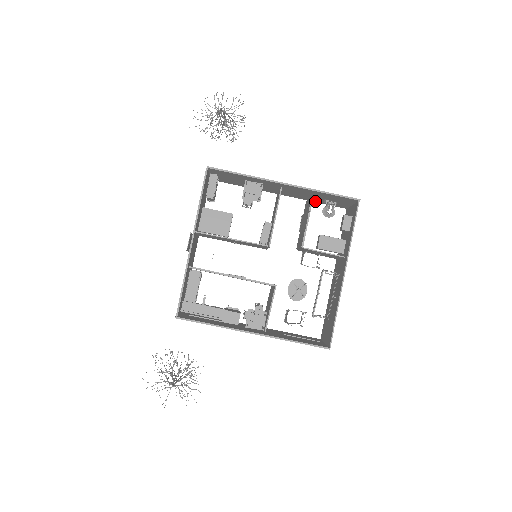
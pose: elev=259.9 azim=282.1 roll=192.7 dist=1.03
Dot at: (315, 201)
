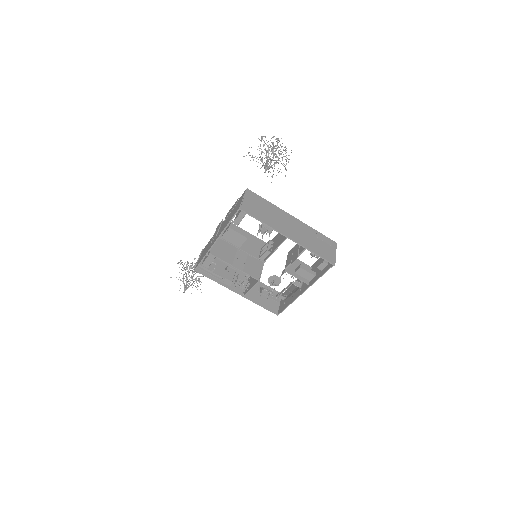
Dot at: (315, 232)
